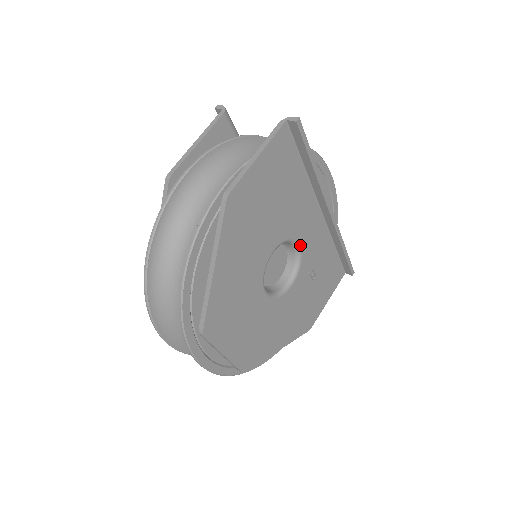
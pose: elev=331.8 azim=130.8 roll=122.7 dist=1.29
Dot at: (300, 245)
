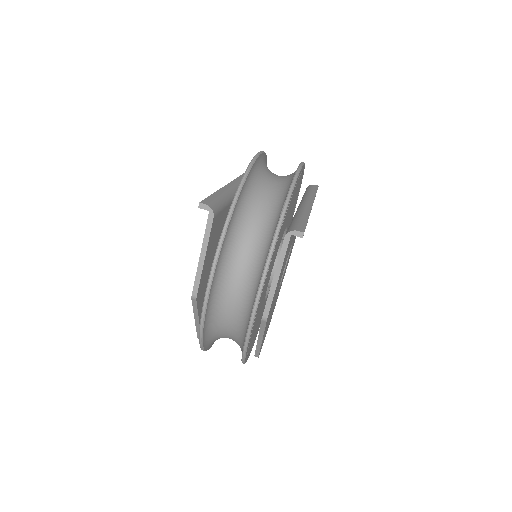
Dot at: occluded
